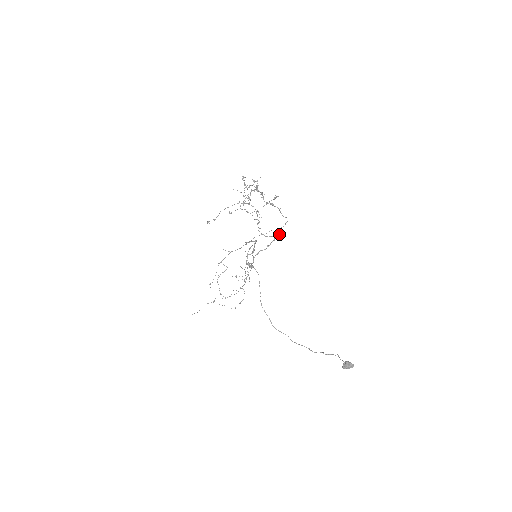
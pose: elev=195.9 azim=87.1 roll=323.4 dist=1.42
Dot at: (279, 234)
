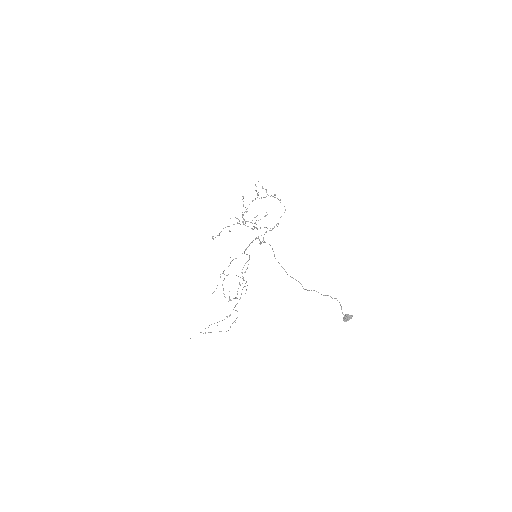
Dot at: (278, 224)
